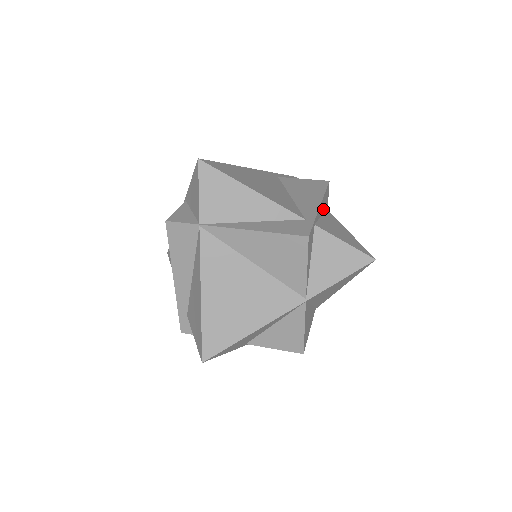
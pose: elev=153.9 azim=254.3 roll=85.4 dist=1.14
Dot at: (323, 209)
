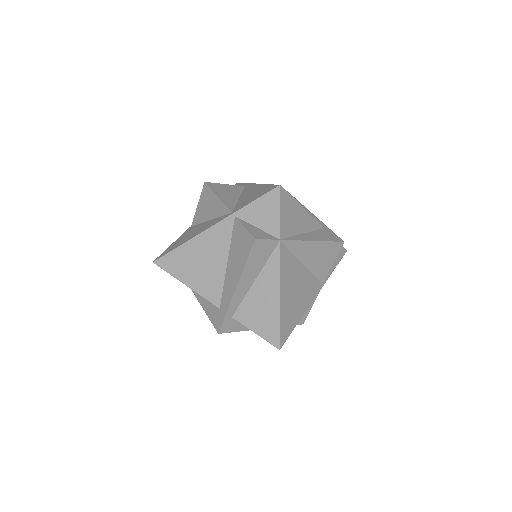
Dot at: occluded
